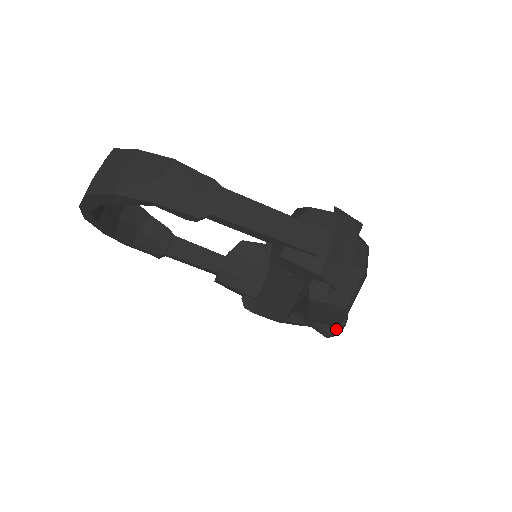
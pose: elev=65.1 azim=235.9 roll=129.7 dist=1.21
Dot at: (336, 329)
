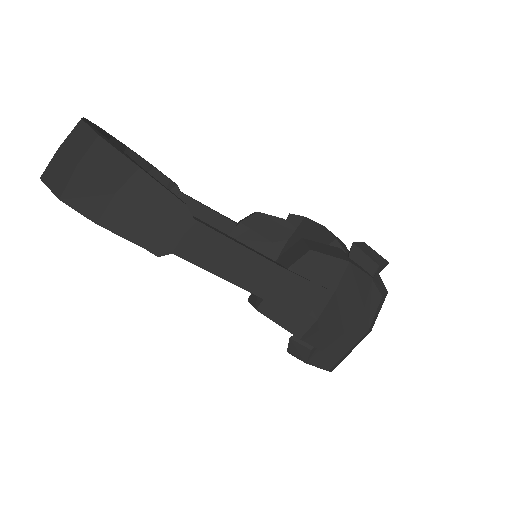
Dot at: occluded
